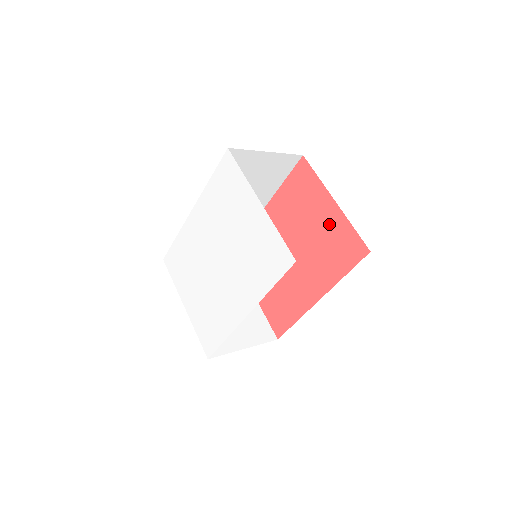
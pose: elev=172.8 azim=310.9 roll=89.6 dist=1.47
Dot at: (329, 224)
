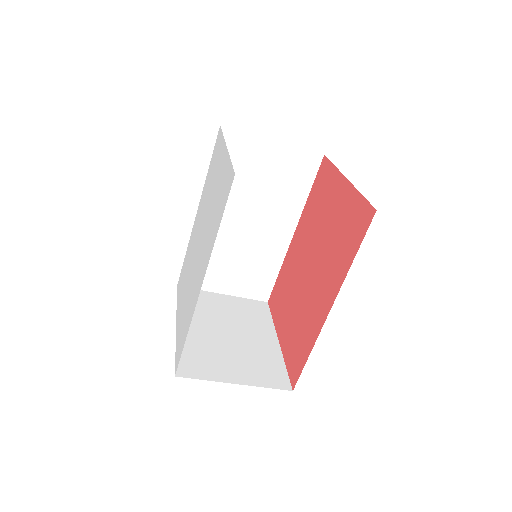
Dot at: (341, 208)
